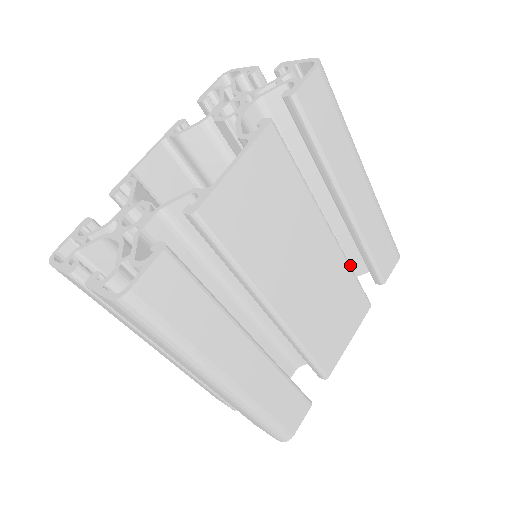
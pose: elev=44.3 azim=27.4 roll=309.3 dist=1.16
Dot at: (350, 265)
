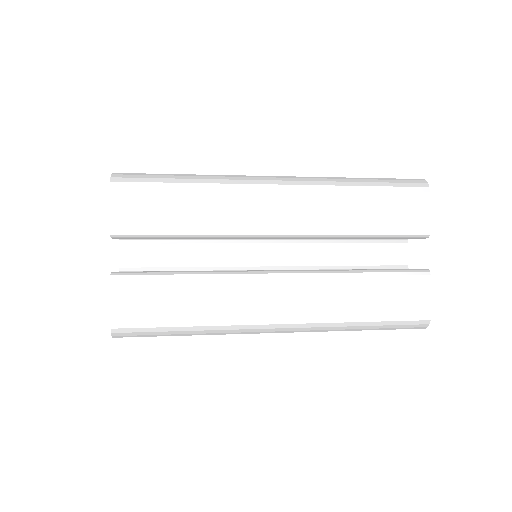
Dot at: occluded
